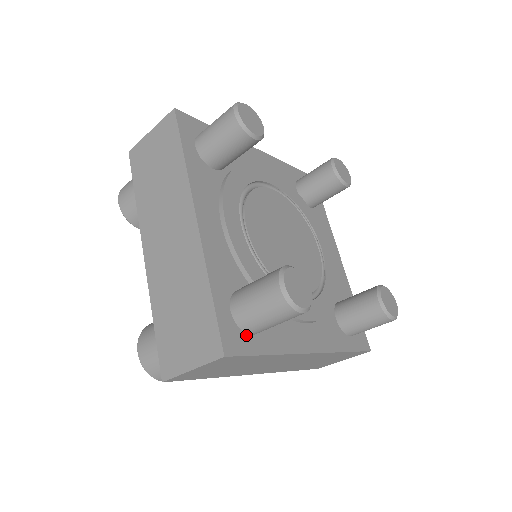
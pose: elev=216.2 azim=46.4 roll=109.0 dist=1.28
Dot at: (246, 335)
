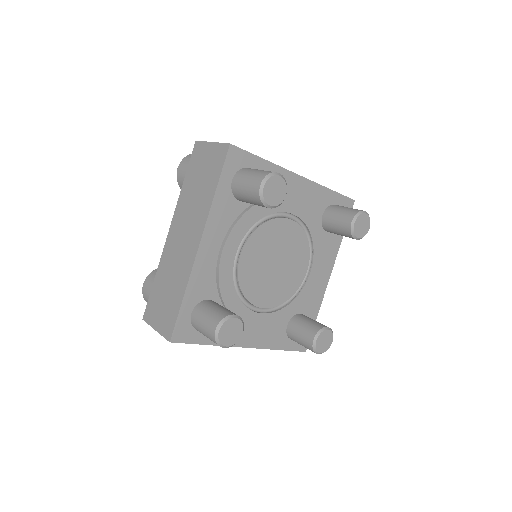
Dot at: (195, 330)
